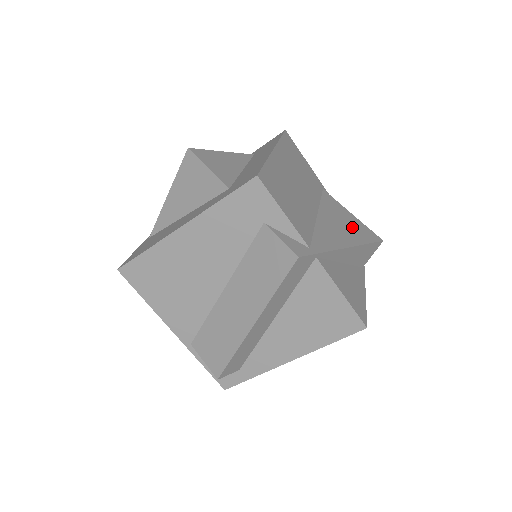
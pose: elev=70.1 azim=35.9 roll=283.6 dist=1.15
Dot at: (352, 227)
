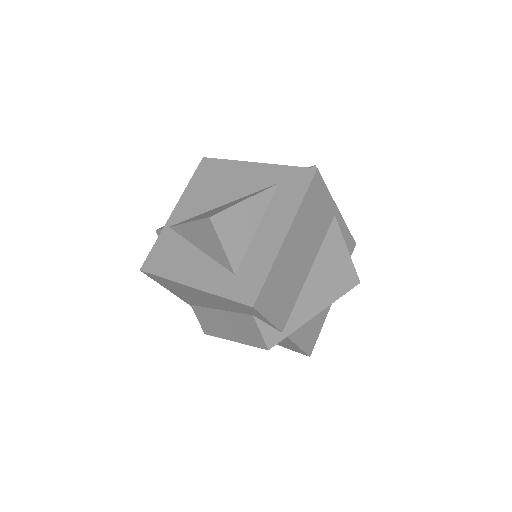
Dot at: (337, 276)
